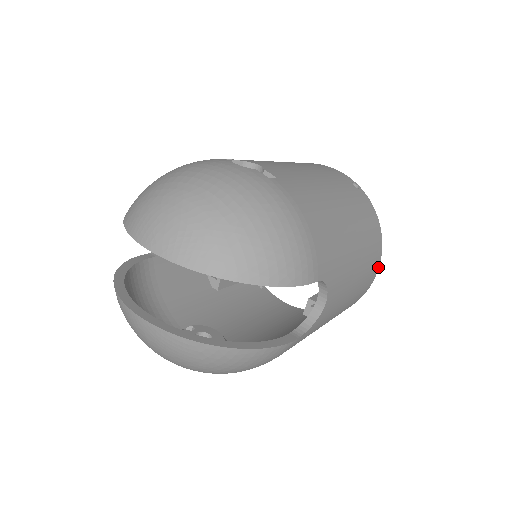
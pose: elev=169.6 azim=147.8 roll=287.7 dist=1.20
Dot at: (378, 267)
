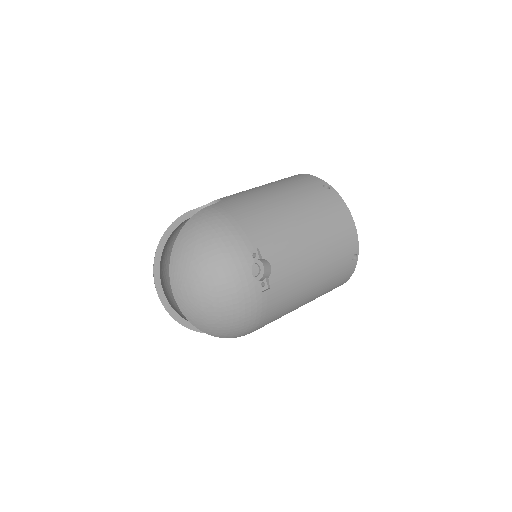
Dot at: occluded
